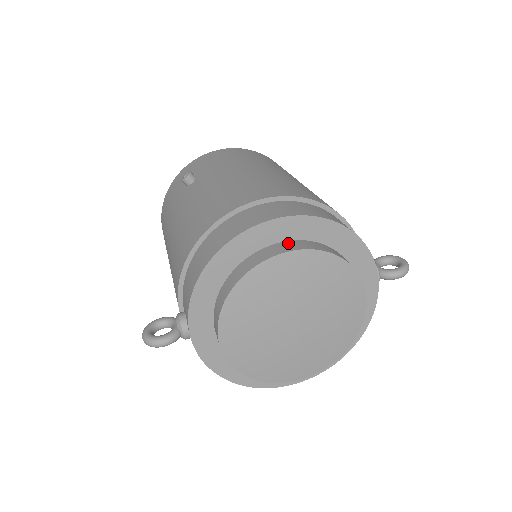
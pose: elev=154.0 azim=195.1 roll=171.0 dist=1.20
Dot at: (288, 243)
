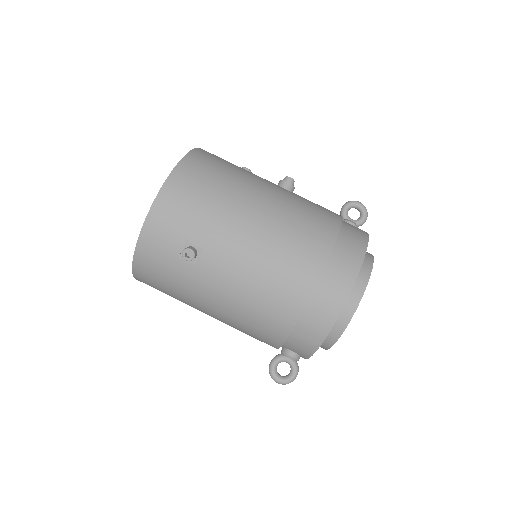
Dot at: (355, 284)
